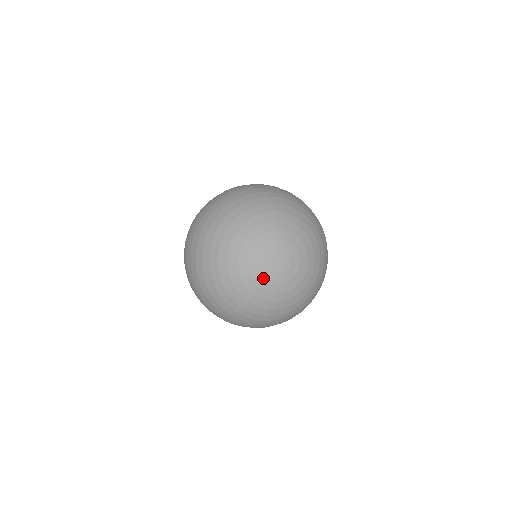
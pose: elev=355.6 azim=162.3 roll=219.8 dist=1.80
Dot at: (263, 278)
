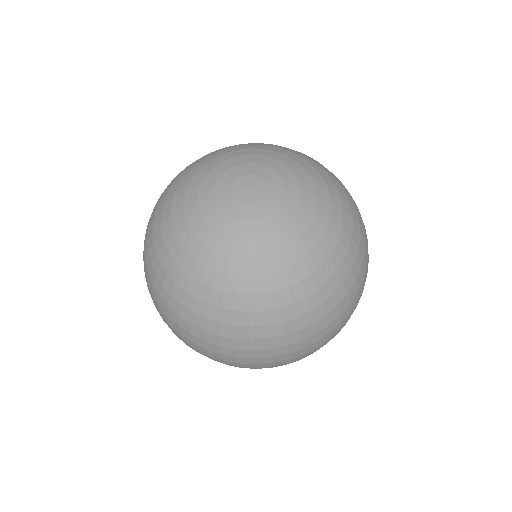
Dot at: (224, 218)
